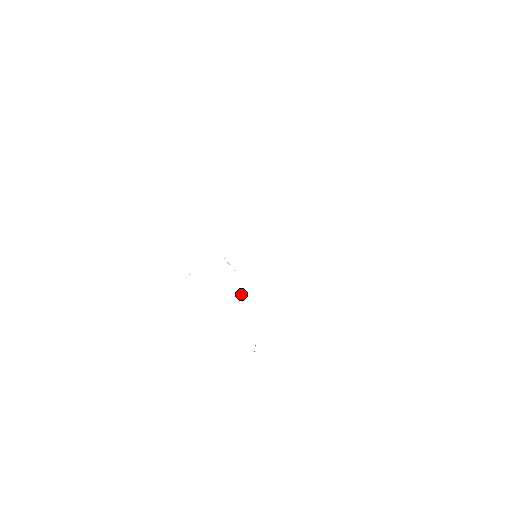
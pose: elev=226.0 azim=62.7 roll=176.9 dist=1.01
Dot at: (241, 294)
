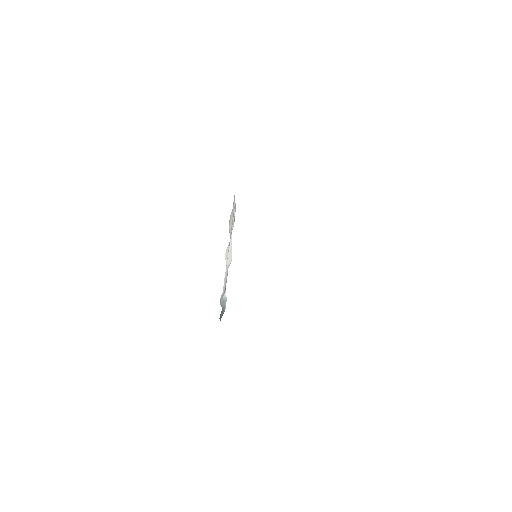
Dot at: occluded
